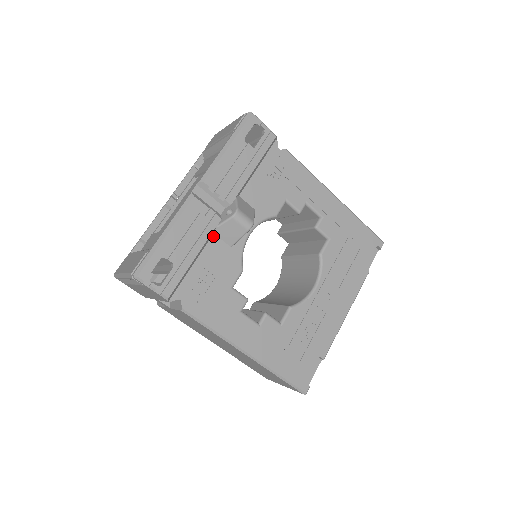
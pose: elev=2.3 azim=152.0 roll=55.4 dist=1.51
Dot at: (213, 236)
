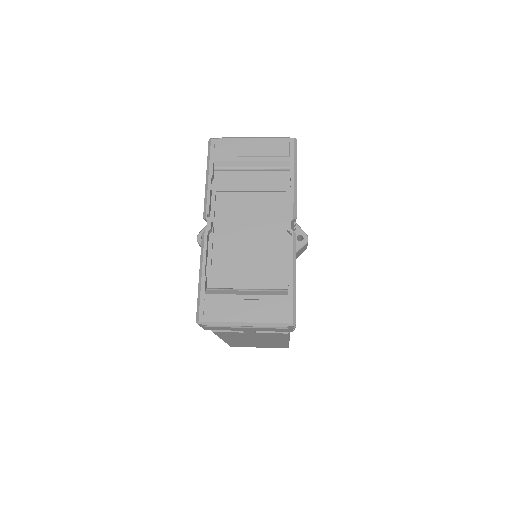
Dot at: occluded
